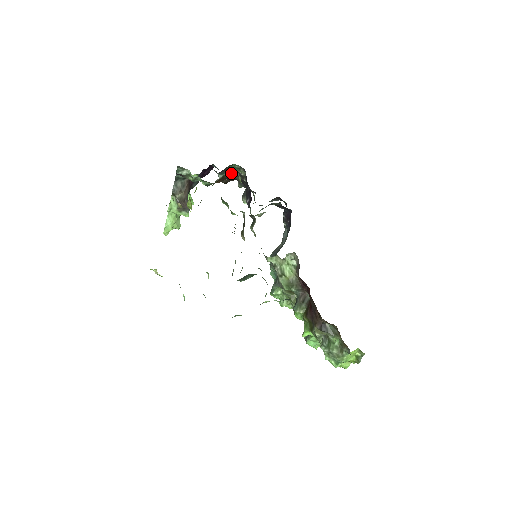
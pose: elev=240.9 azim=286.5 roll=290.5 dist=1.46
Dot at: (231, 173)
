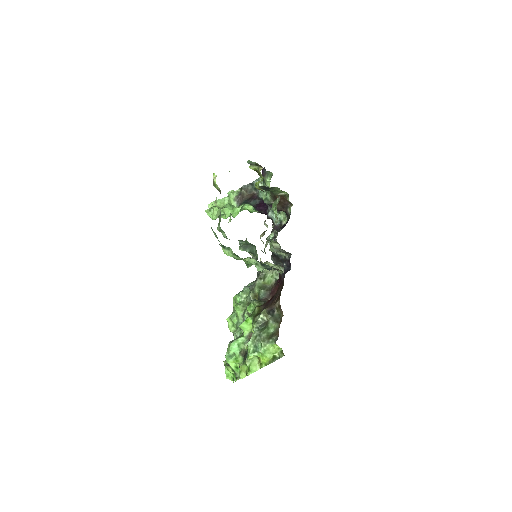
Dot at: (278, 217)
